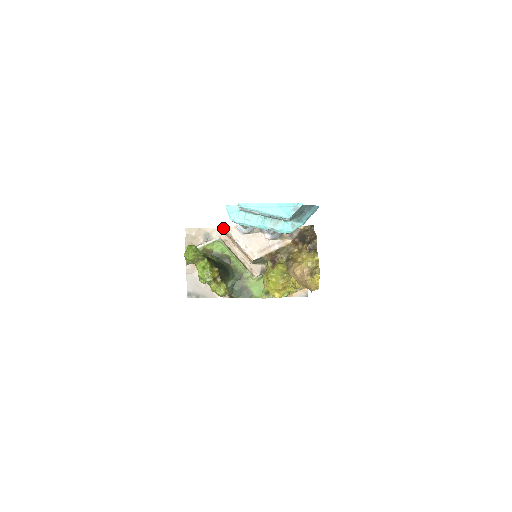
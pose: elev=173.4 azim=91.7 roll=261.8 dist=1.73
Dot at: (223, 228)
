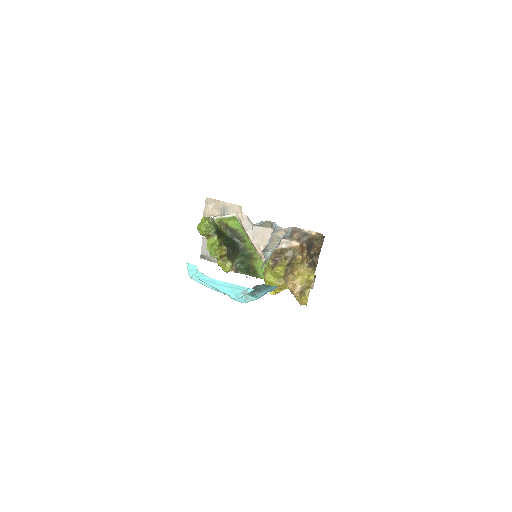
Dot at: (241, 206)
